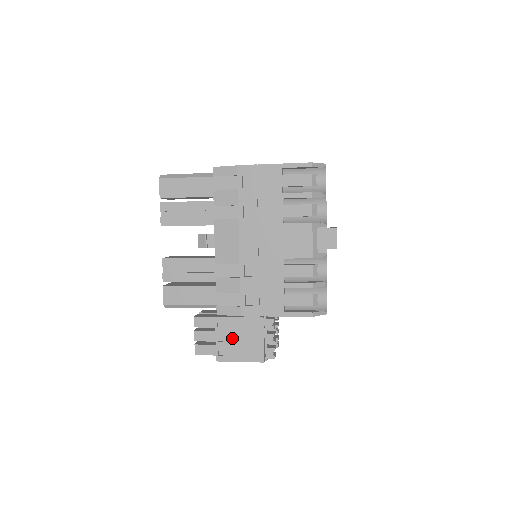
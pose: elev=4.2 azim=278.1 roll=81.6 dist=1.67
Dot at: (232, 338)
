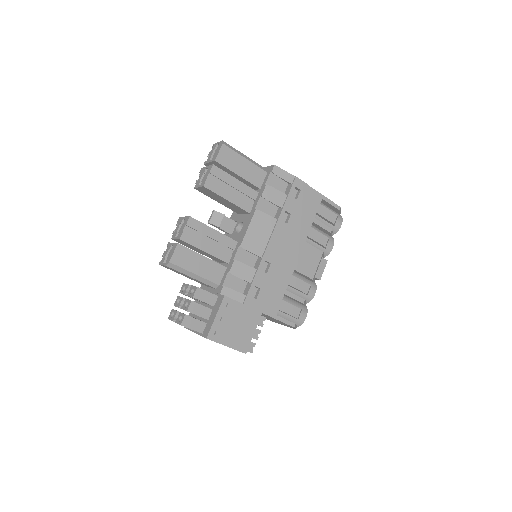
Dot at: (230, 321)
